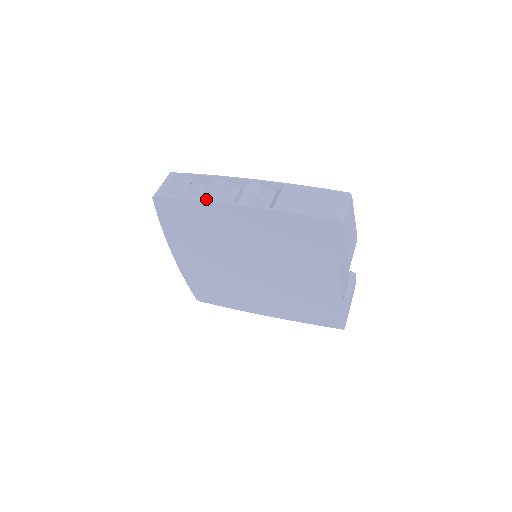
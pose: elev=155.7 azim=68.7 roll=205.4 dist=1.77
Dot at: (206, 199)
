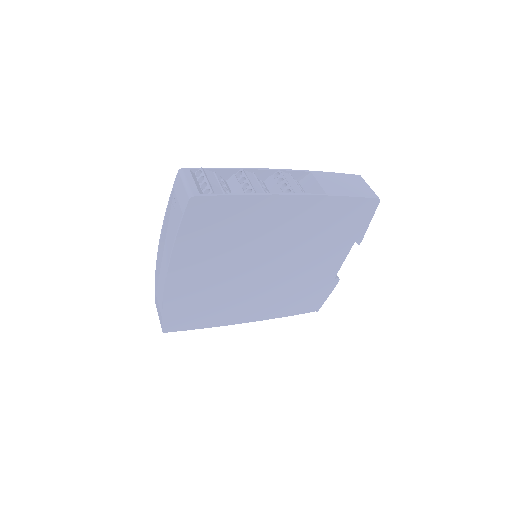
Dot at: (257, 192)
